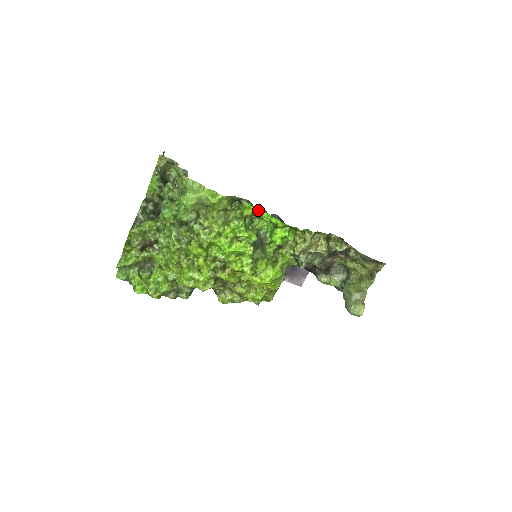
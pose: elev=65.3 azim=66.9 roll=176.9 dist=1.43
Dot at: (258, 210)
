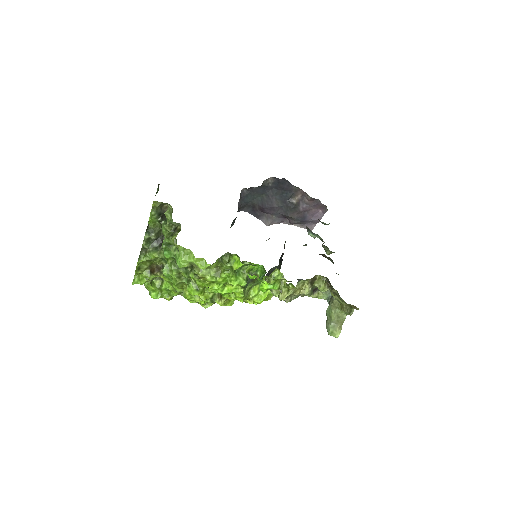
Dot at: (246, 264)
